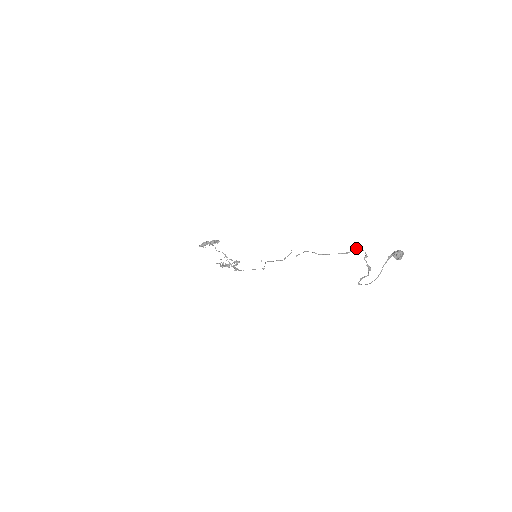
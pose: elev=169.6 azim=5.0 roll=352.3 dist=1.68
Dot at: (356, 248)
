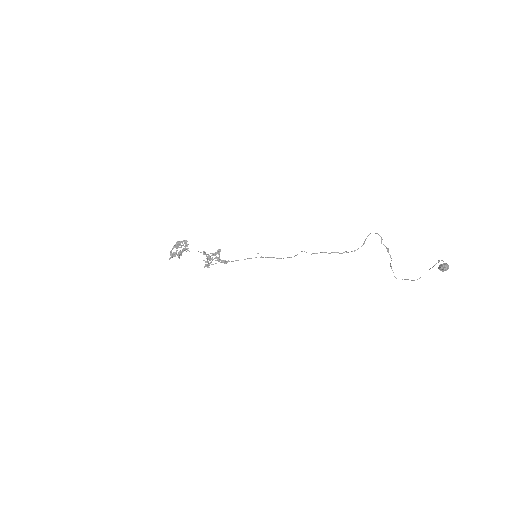
Dot at: occluded
